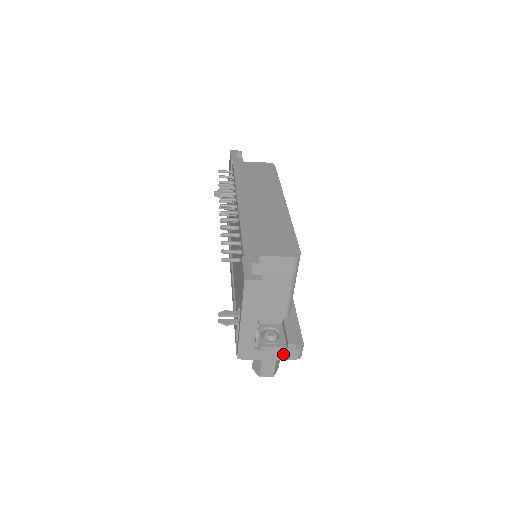
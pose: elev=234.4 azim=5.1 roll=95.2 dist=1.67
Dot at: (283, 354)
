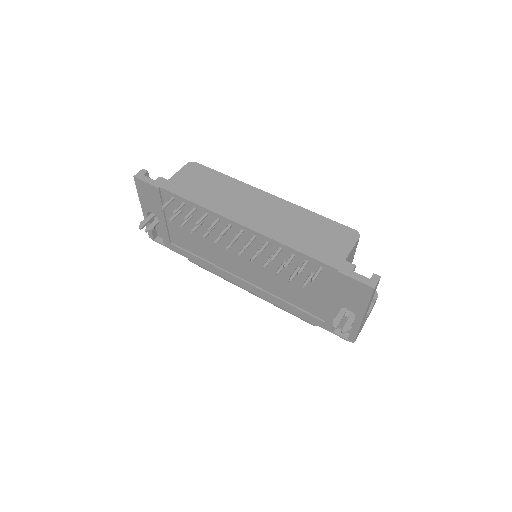
Dot at: (371, 309)
